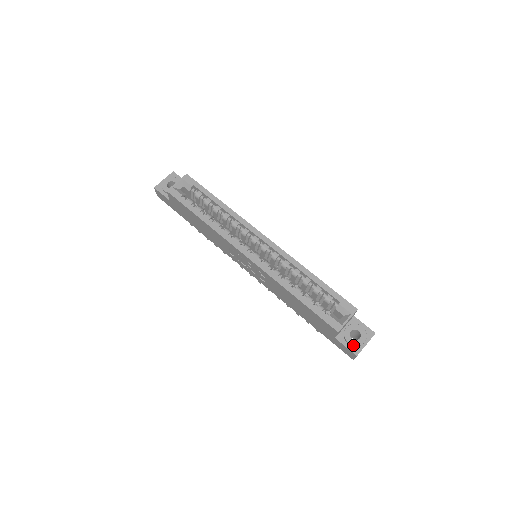
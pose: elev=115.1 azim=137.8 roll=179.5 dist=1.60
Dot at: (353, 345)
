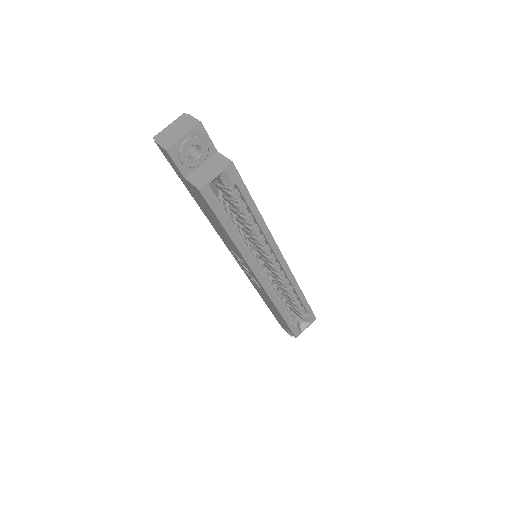
Dot at: occluded
